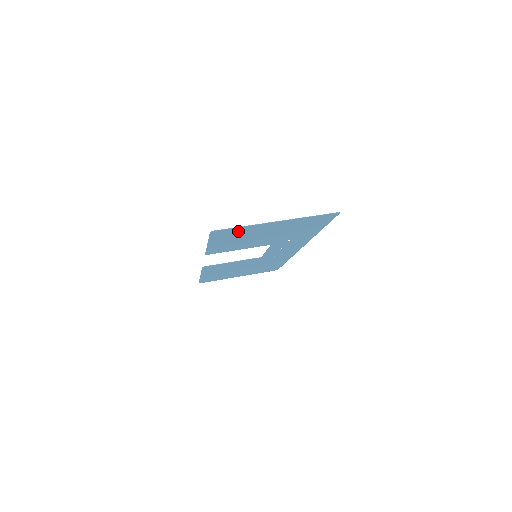
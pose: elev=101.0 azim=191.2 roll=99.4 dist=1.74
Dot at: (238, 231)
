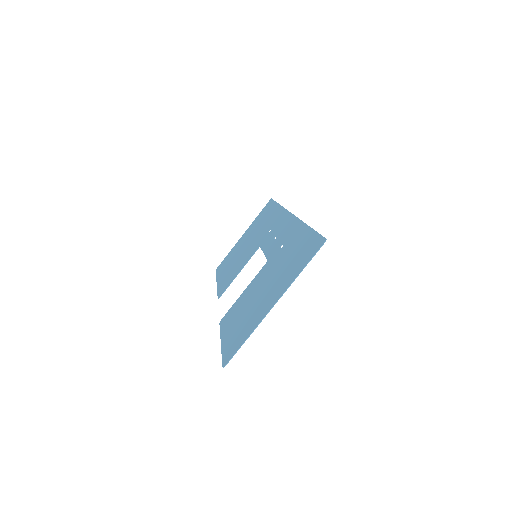
Dot at: (243, 334)
